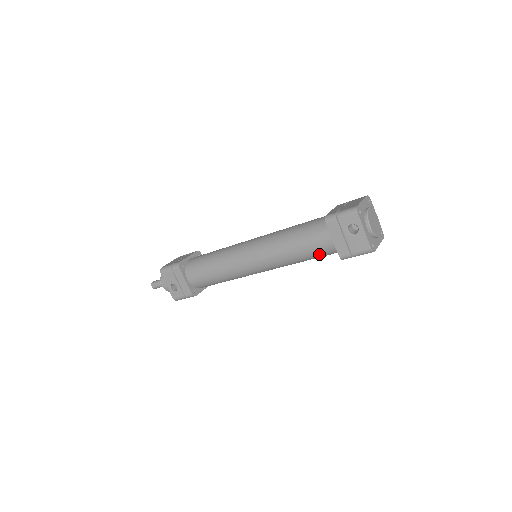
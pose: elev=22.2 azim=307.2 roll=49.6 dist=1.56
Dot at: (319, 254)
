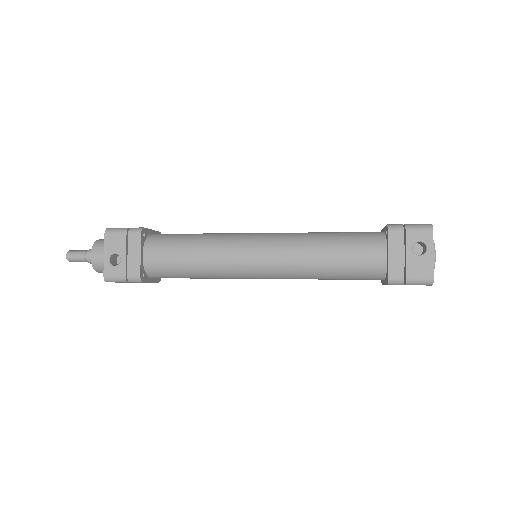
Dot at: (356, 271)
